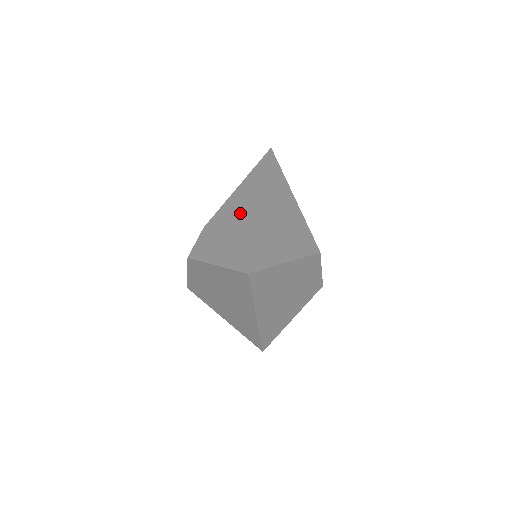
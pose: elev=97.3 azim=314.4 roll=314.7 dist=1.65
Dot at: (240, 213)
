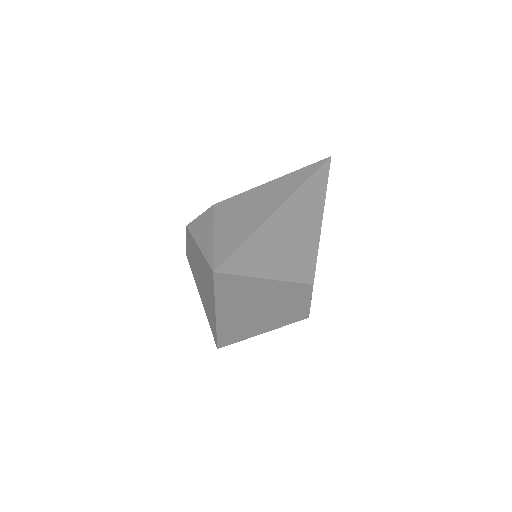
Dot at: (253, 208)
